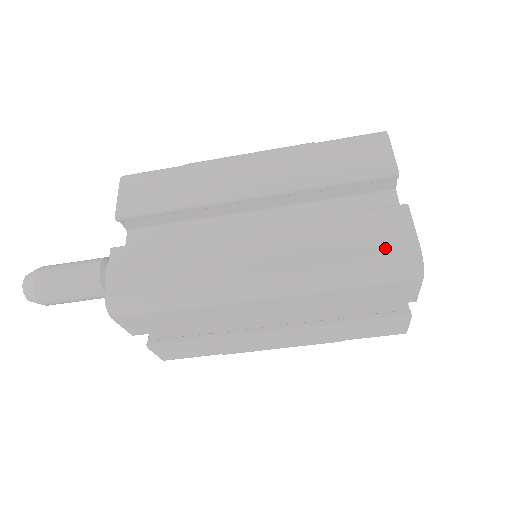
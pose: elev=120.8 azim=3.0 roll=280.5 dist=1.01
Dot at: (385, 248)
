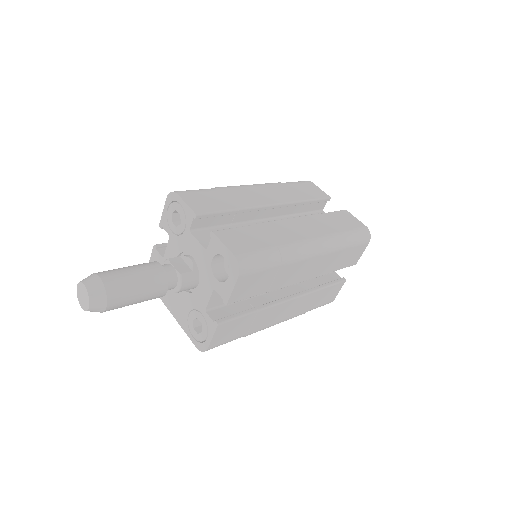
Dot at: (354, 226)
